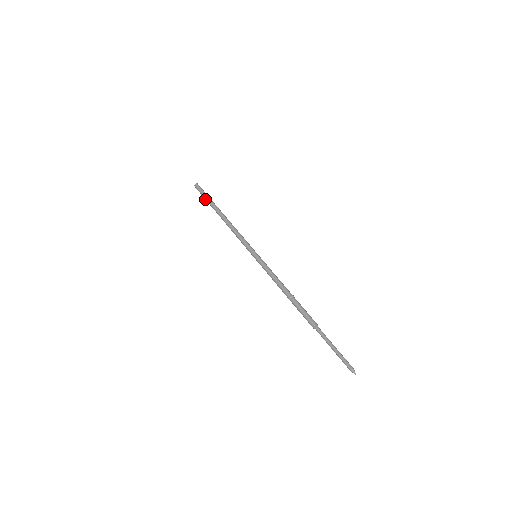
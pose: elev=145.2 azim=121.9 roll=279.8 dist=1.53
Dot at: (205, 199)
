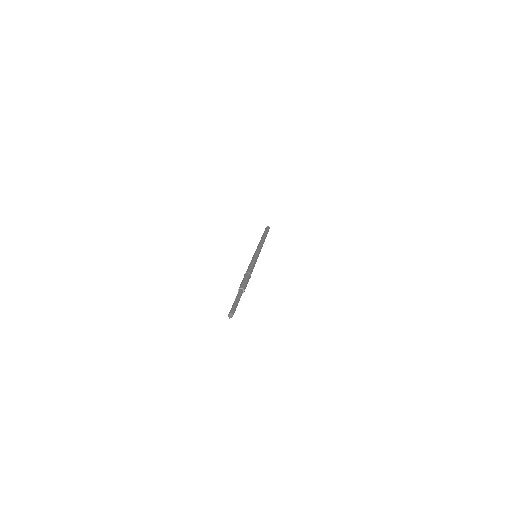
Dot at: occluded
